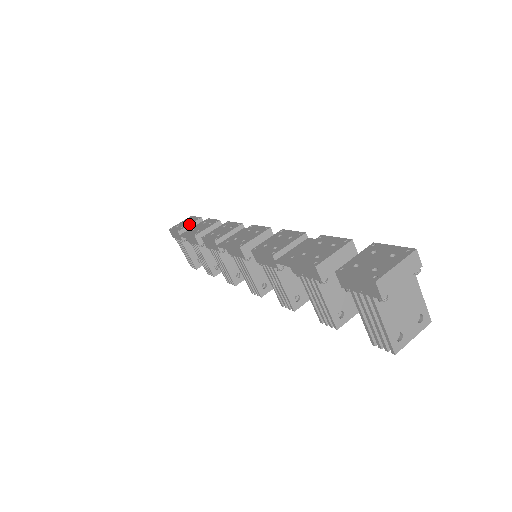
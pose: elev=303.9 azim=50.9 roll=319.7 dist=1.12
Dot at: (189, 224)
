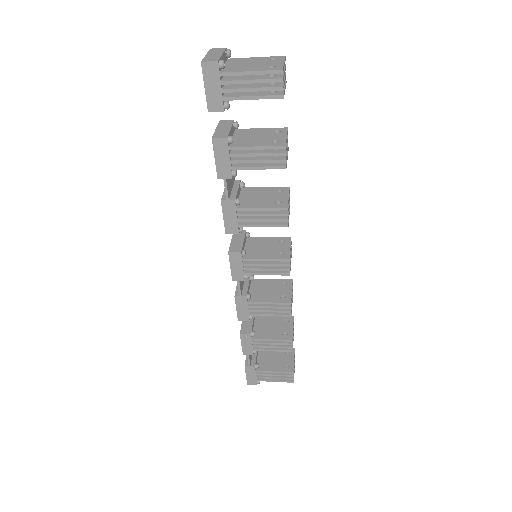
Dot at: (246, 355)
